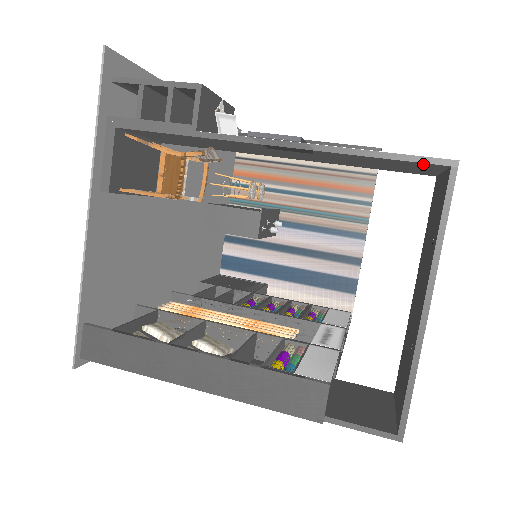
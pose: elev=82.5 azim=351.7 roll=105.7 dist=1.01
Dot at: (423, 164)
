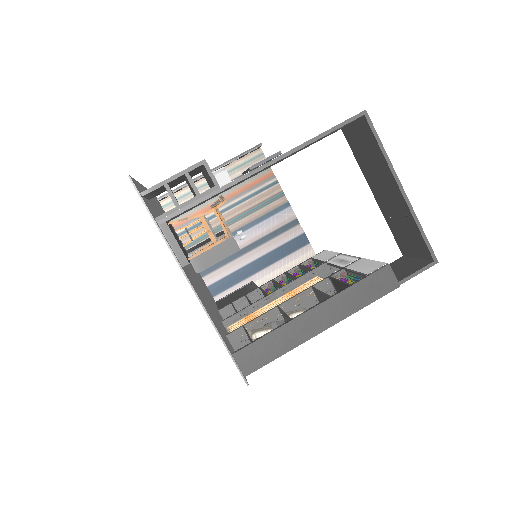
Dot at: occluded
